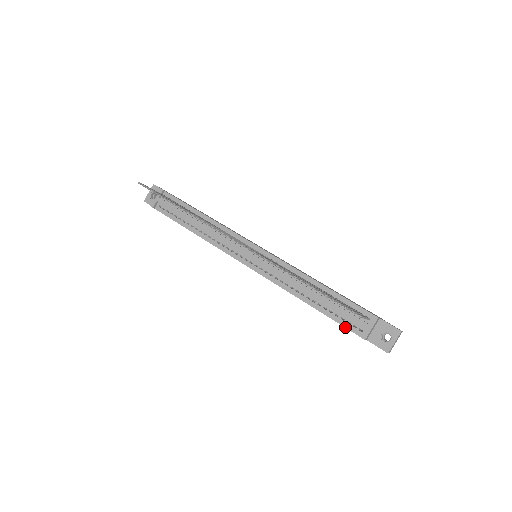
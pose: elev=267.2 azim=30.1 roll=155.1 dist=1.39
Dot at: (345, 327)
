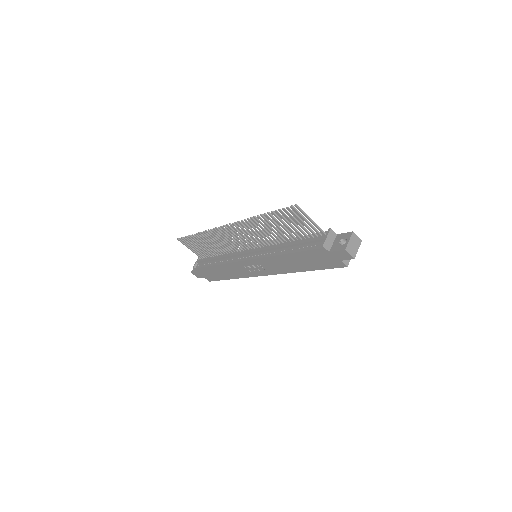
Dot at: (310, 250)
